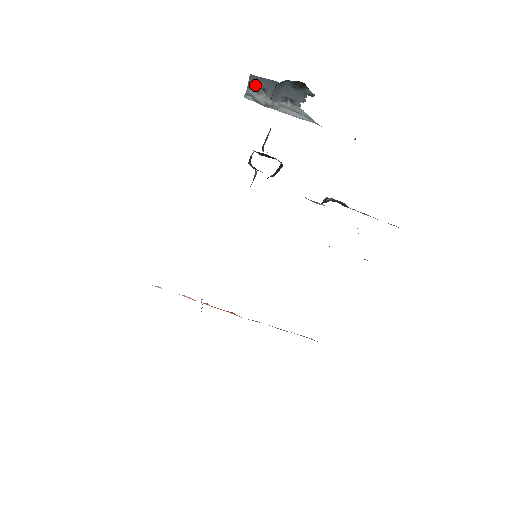
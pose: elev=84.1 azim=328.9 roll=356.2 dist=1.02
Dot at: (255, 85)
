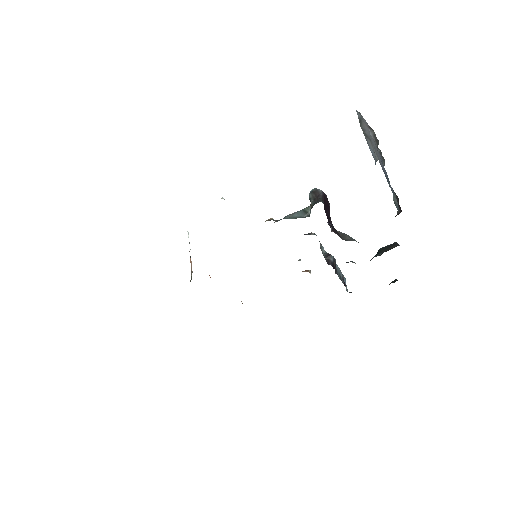
Dot at: occluded
